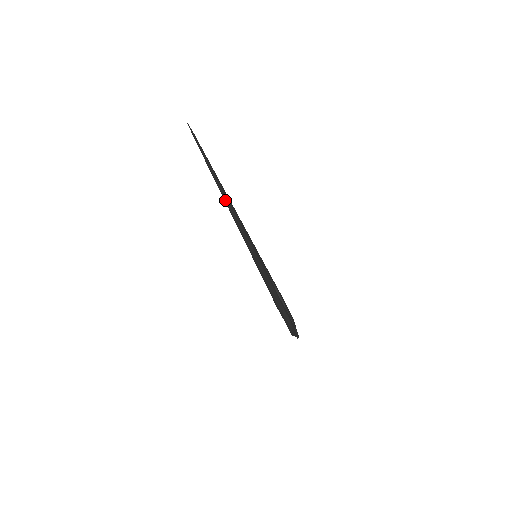
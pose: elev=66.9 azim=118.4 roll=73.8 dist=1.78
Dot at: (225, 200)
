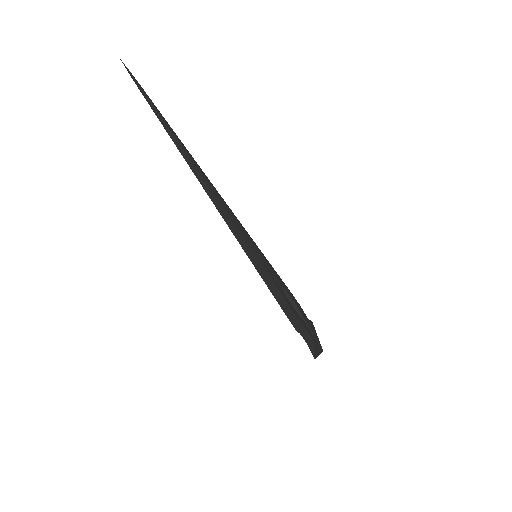
Dot at: occluded
